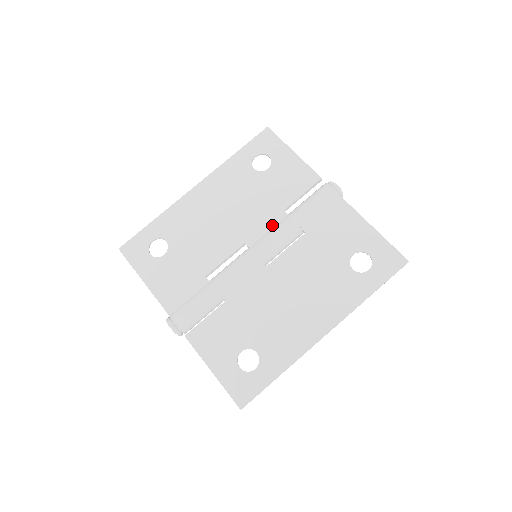
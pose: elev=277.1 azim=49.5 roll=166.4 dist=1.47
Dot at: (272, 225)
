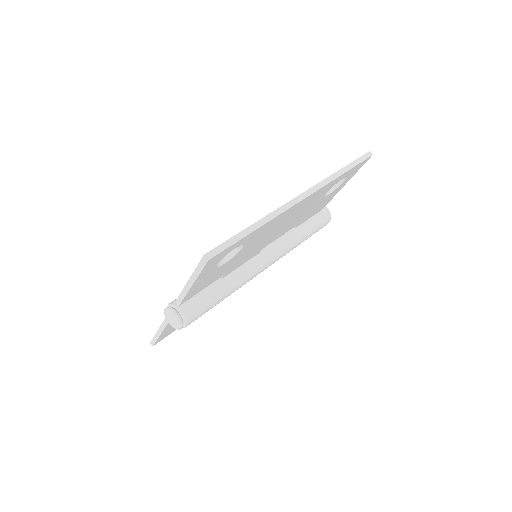
Dot at: occluded
